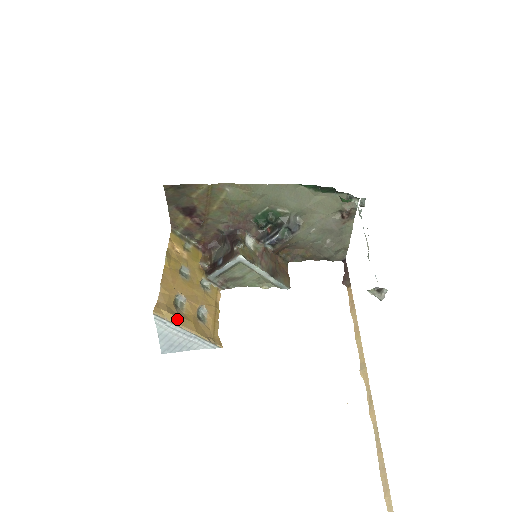
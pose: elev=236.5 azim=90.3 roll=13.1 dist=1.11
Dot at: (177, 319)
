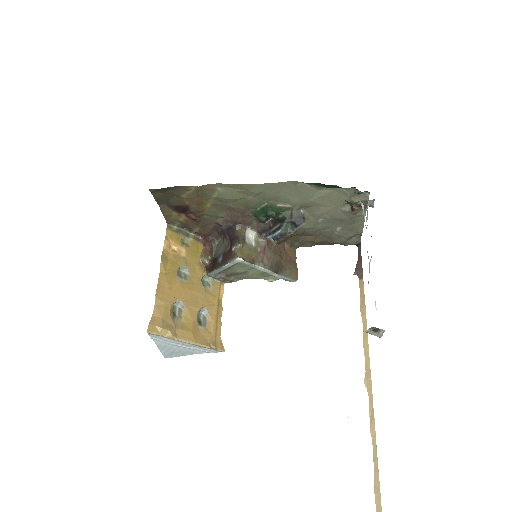
Dot at: (173, 333)
